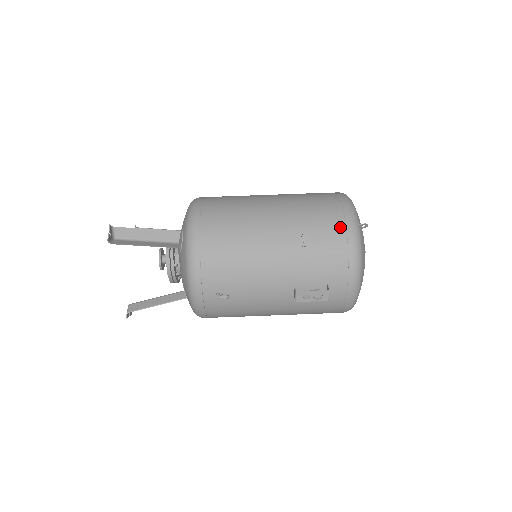
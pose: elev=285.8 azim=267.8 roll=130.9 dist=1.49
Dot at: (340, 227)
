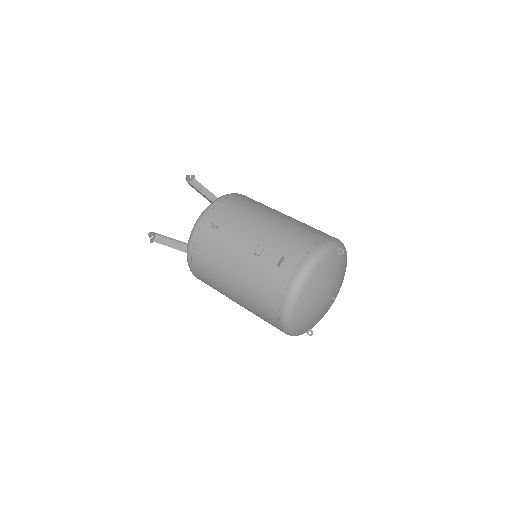
Dot at: (322, 236)
